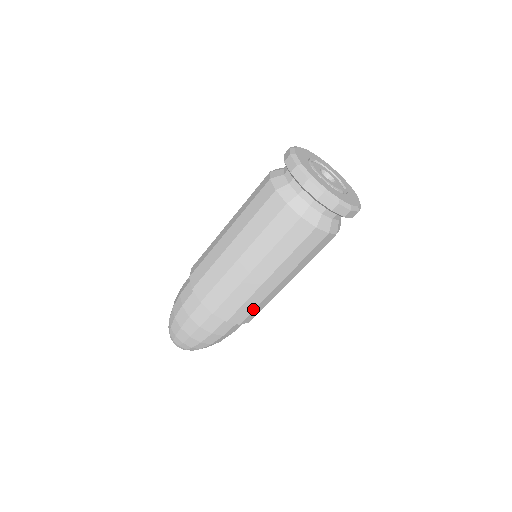
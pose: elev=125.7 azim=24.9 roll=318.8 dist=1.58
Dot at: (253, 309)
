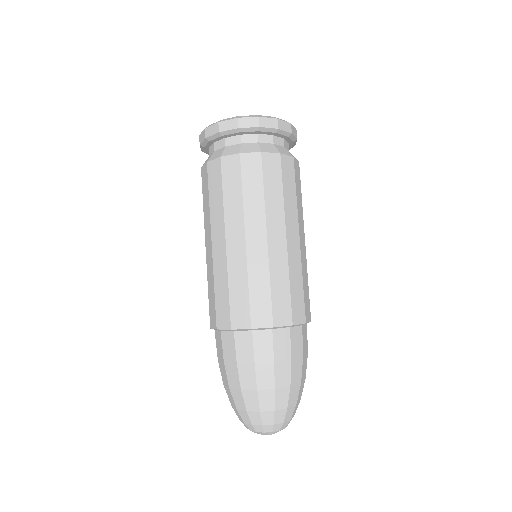
Dot at: (228, 297)
